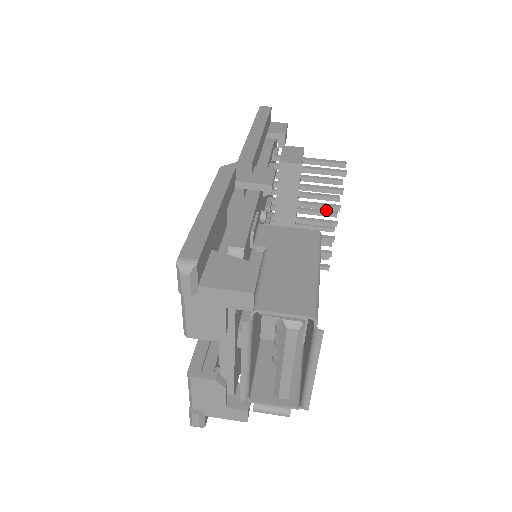
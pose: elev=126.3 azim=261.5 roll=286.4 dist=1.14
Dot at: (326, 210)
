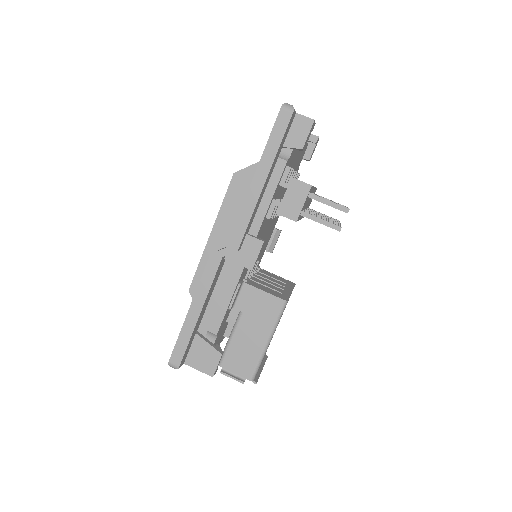
Dot at: occluded
